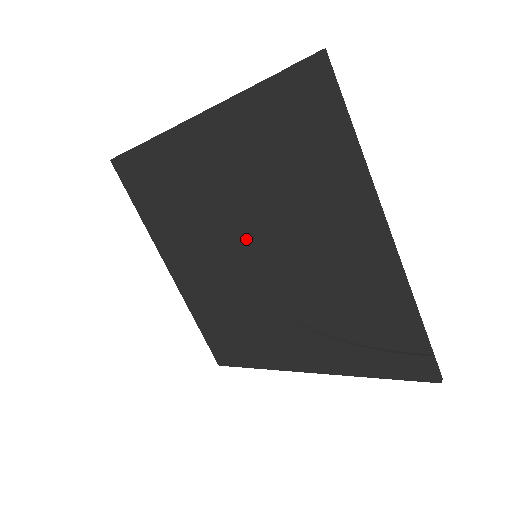
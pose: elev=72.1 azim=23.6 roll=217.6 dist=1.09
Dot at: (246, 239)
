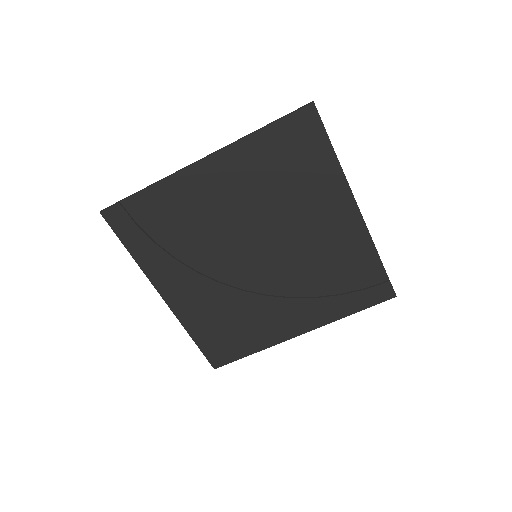
Dot at: (248, 245)
